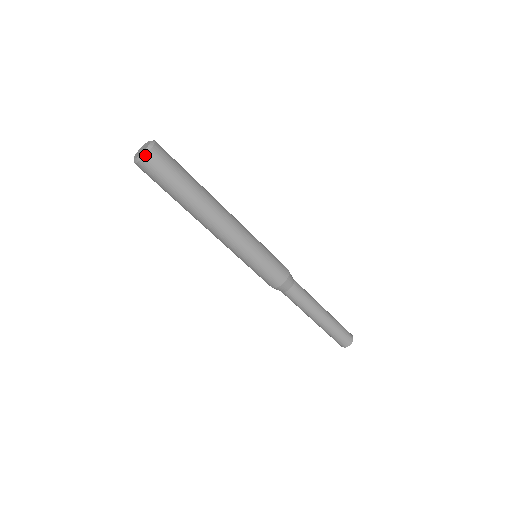
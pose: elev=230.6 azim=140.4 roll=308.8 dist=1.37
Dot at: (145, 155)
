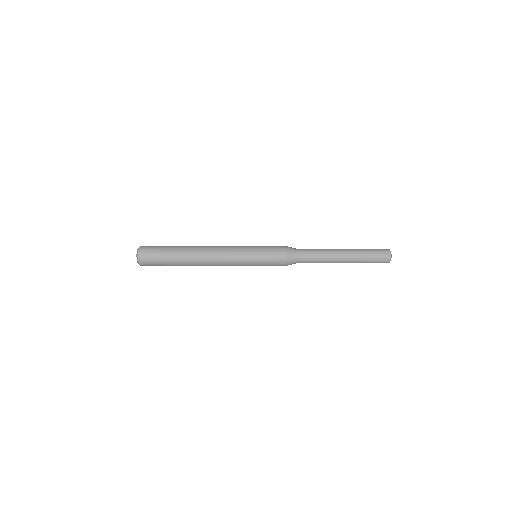
Dot at: occluded
